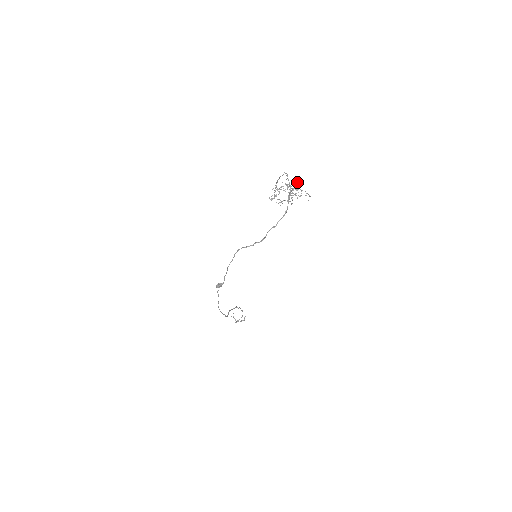
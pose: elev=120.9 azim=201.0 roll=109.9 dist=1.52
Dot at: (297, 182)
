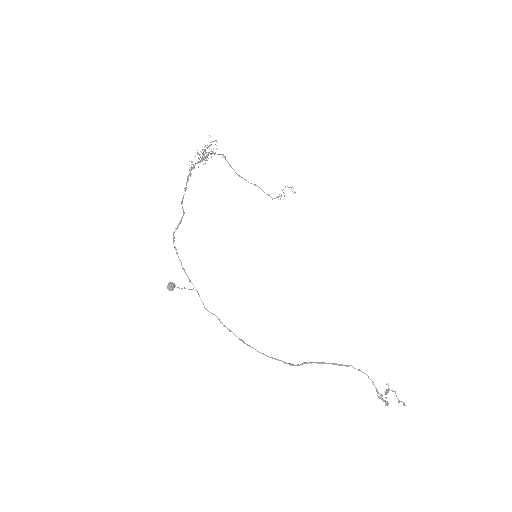
Dot at: occluded
